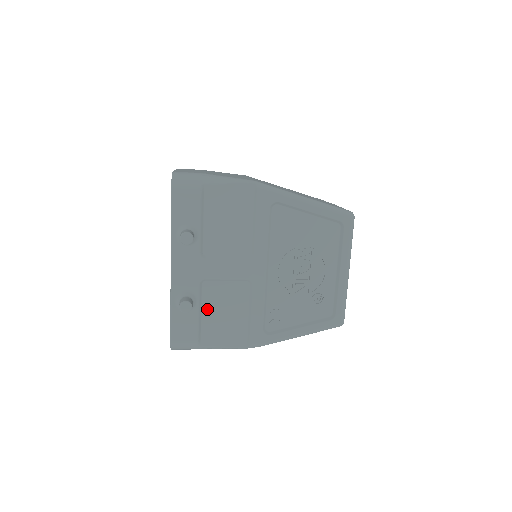
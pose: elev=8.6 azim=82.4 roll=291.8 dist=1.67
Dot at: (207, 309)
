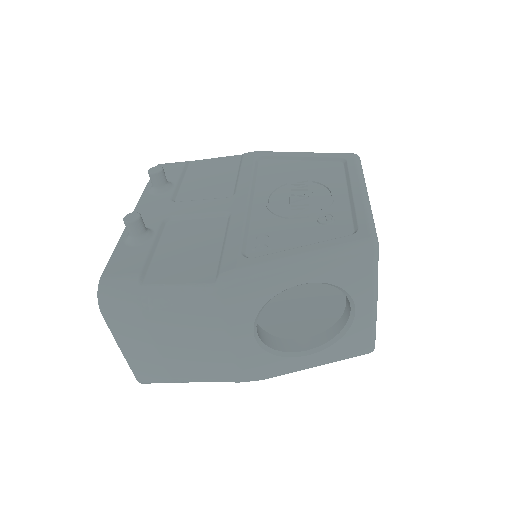
Dot at: (165, 245)
